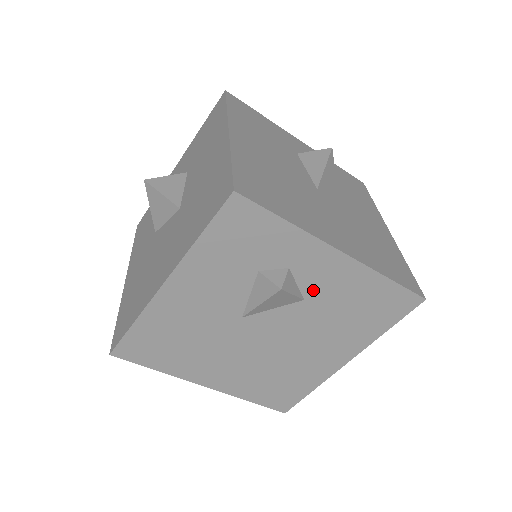
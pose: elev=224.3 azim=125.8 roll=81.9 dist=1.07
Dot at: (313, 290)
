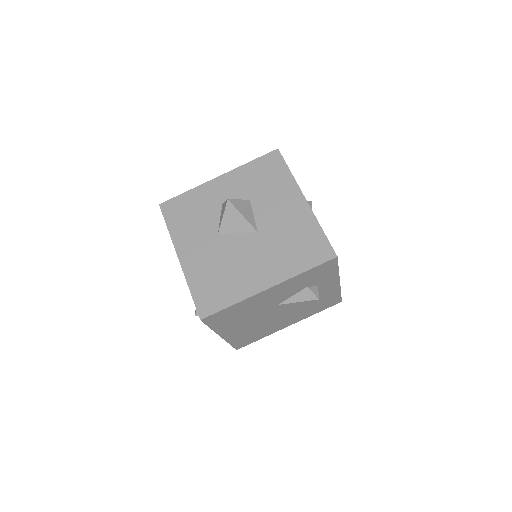
Dot at: occluded
